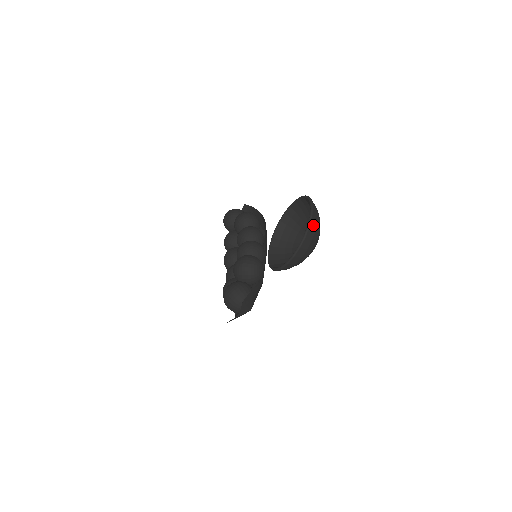
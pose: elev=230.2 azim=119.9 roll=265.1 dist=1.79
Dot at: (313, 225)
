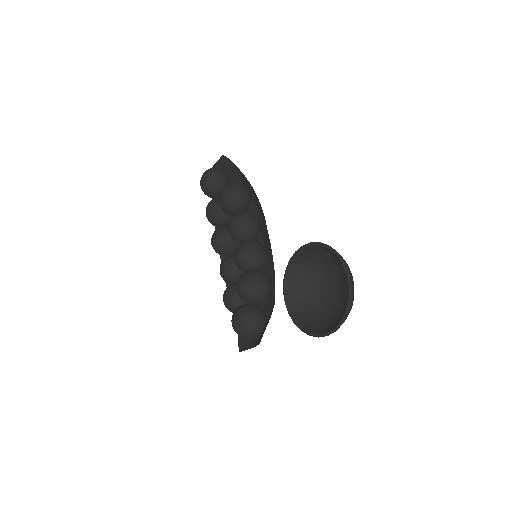
Dot at: (351, 306)
